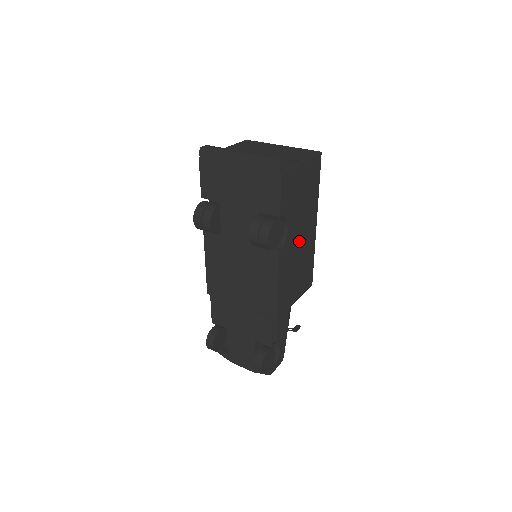
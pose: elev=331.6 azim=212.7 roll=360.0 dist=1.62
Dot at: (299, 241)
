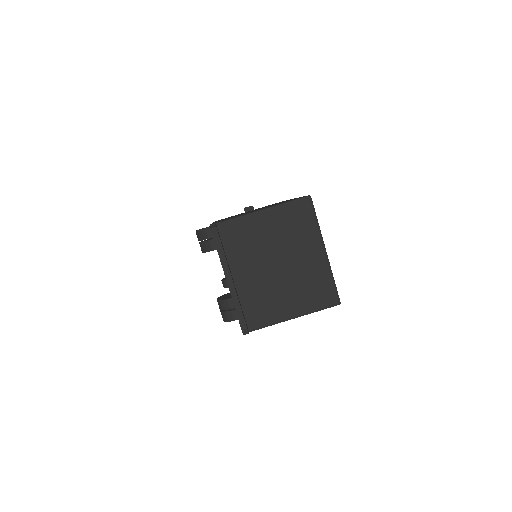
Dot at: occluded
